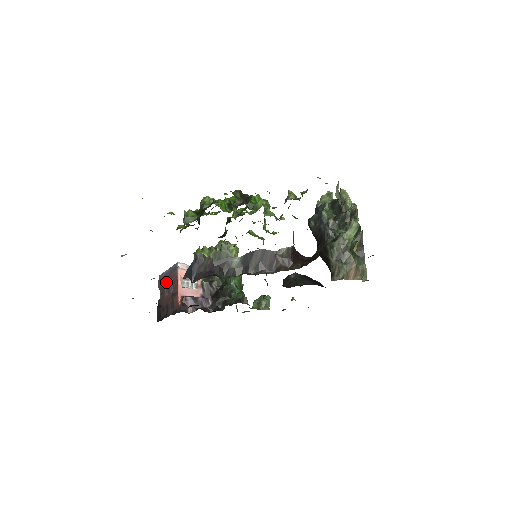
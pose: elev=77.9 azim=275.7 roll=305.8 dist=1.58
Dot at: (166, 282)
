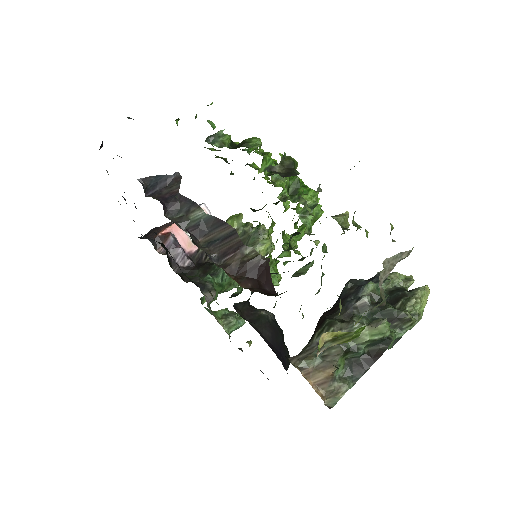
Dot at: occluded
